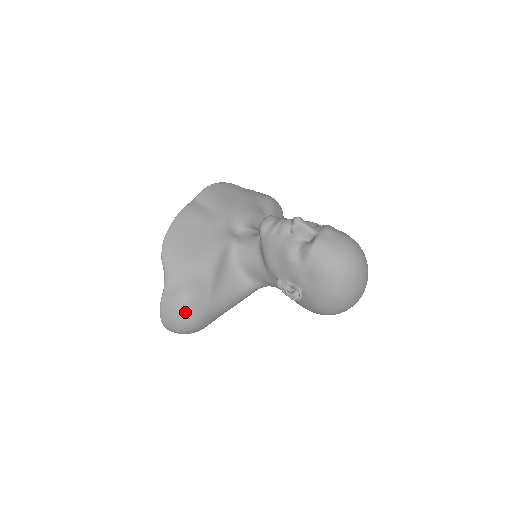
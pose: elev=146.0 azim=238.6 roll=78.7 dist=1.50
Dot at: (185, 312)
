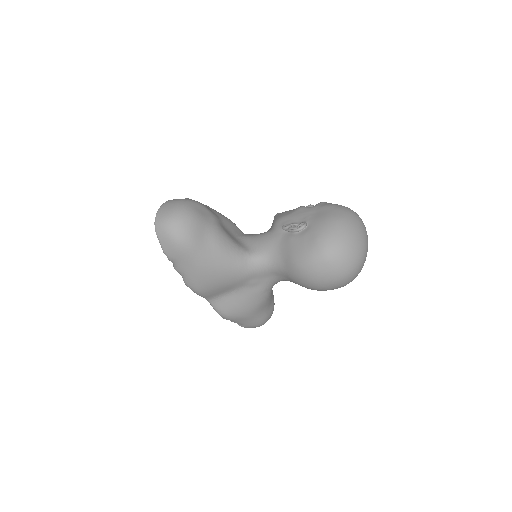
Dot at: (190, 204)
